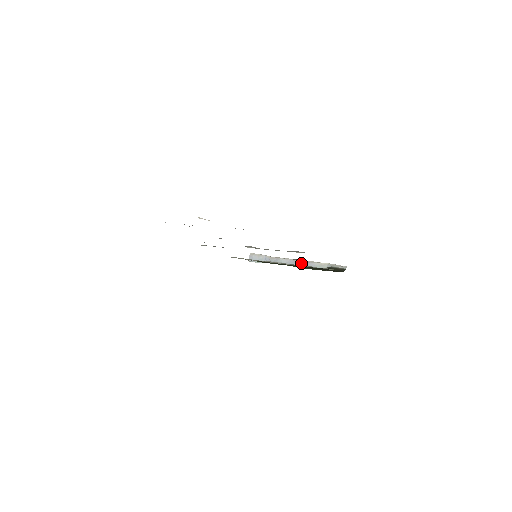
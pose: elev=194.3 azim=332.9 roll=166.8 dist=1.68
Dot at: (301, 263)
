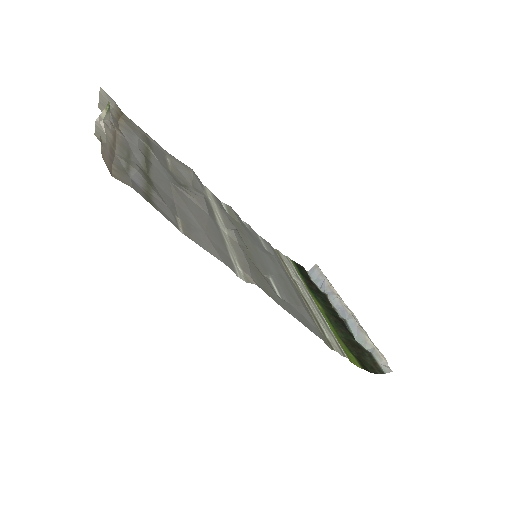
Dot at: (348, 319)
